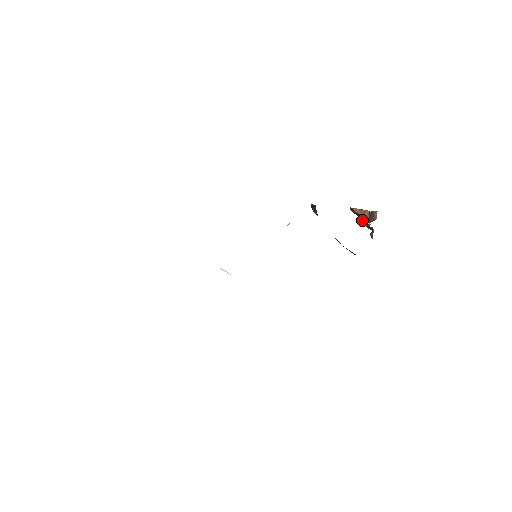
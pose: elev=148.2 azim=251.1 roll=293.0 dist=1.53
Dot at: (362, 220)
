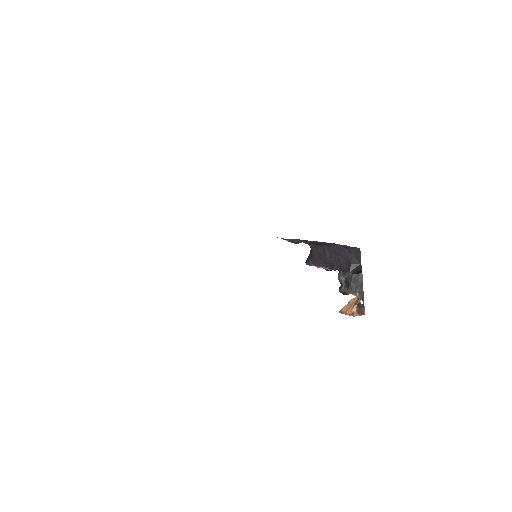
Dot at: (351, 279)
